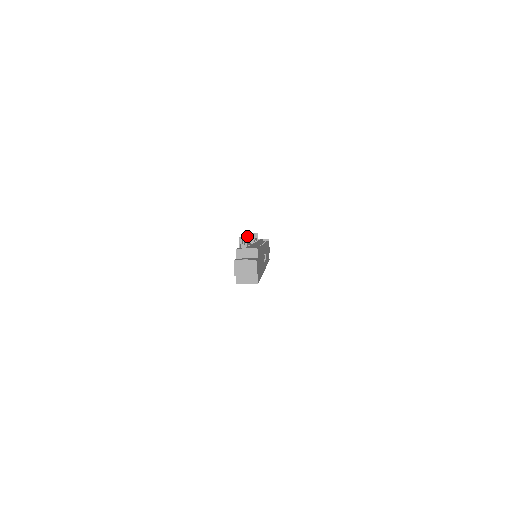
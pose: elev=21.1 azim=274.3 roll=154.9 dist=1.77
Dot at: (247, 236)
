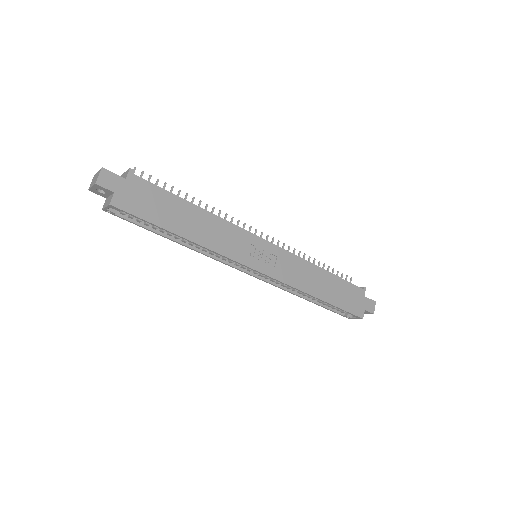
Dot at: (219, 211)
